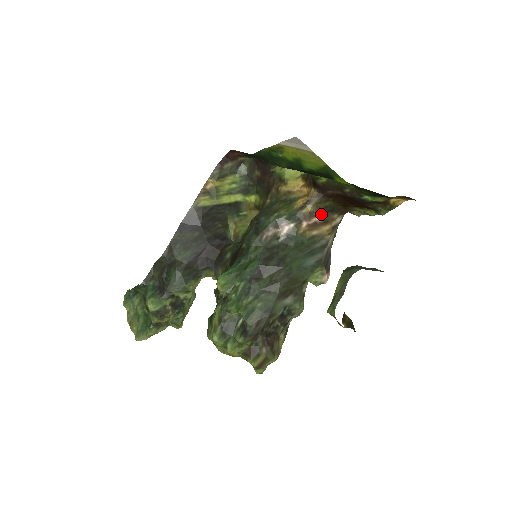
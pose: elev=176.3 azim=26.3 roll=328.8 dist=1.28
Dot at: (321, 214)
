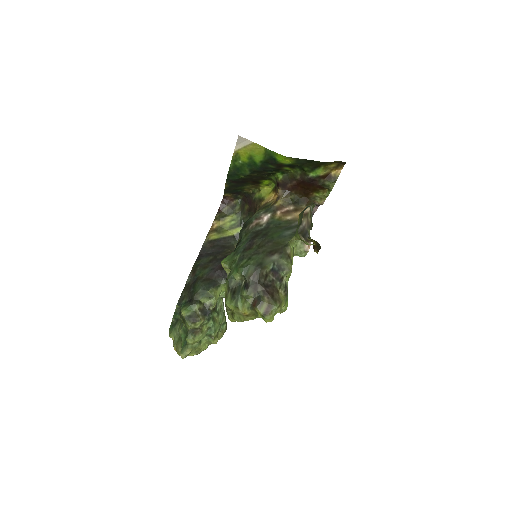
Dot at: (290, 205)
